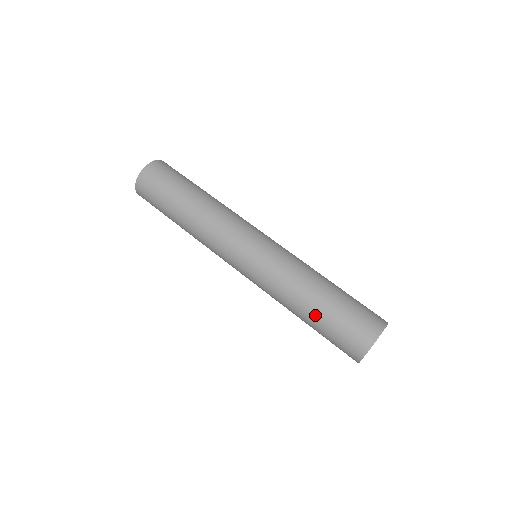
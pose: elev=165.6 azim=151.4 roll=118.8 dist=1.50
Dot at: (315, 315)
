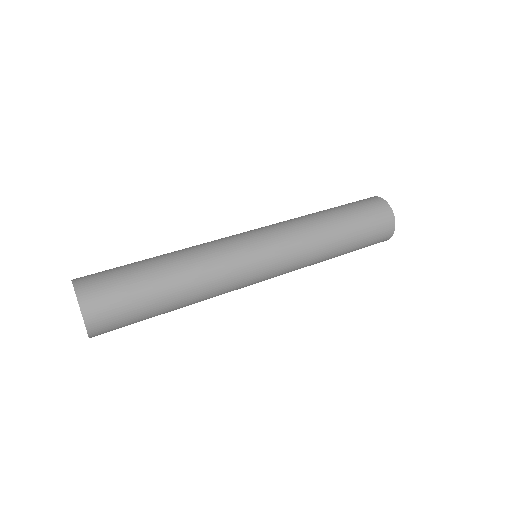
Dot at: (345, 222)
